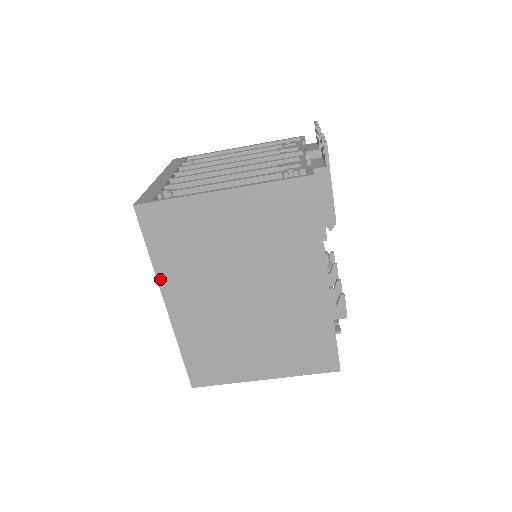
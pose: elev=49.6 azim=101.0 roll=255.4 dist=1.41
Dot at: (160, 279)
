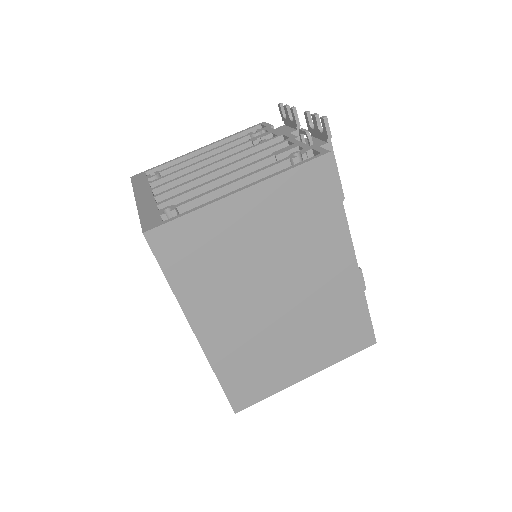
Dot at: (185, 308)
